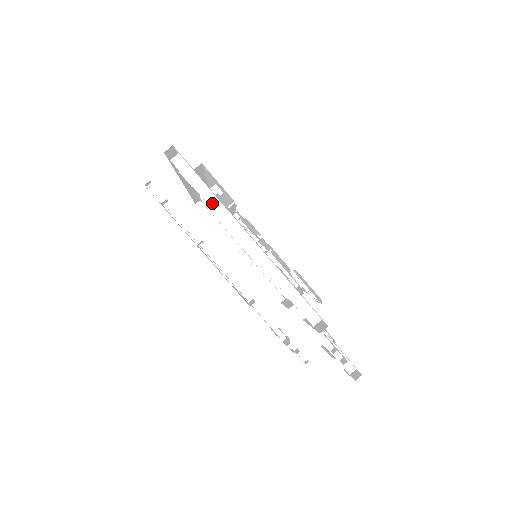
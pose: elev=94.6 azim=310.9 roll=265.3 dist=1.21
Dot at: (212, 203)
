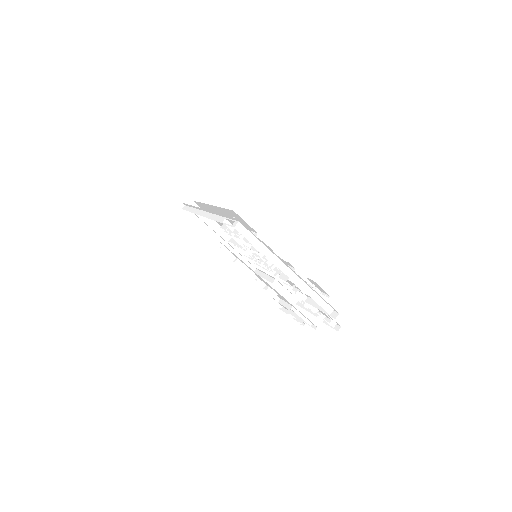
Dot at: (264, 251)
